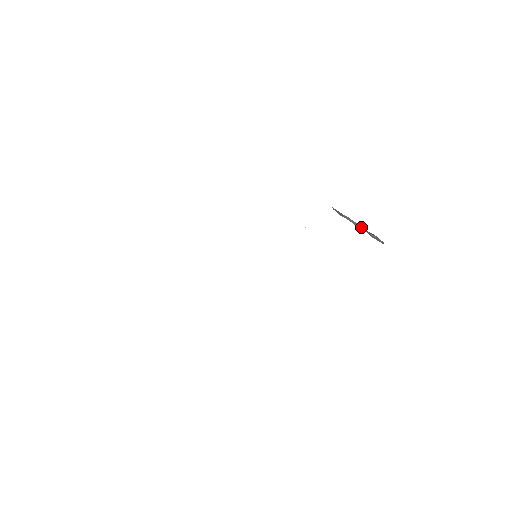
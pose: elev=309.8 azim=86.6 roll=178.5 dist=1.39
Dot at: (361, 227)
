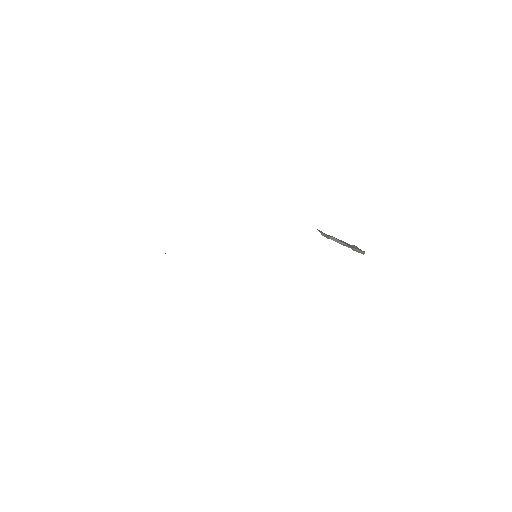
Dot at: (345, 244)
